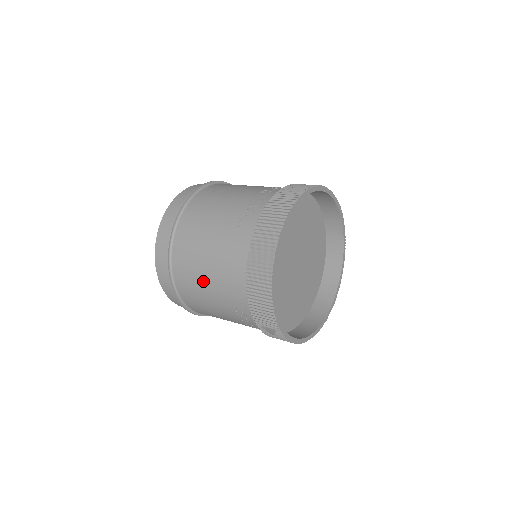
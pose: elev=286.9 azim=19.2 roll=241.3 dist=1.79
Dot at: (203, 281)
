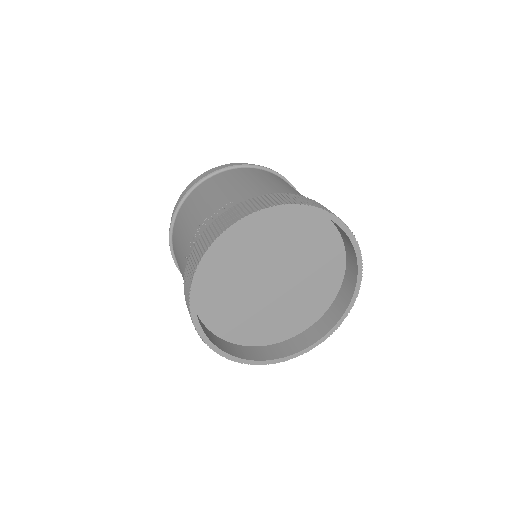
Dot at: occluded
